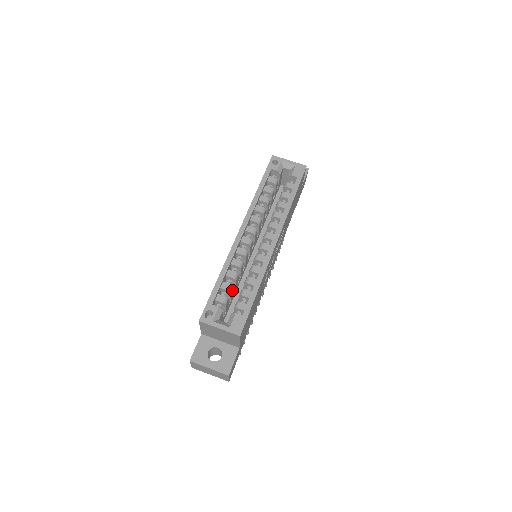
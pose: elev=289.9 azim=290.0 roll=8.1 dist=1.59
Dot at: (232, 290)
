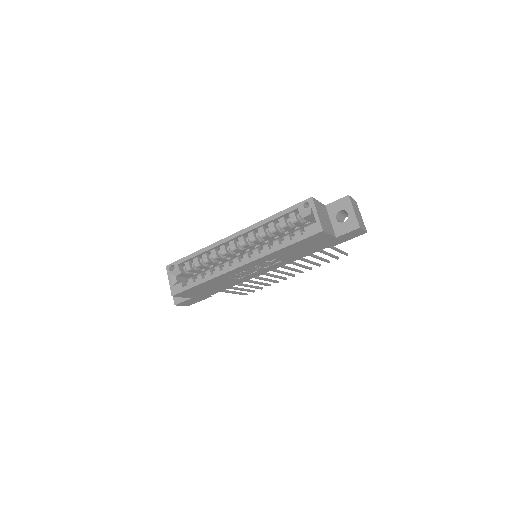
Dot at: (200, 266)
